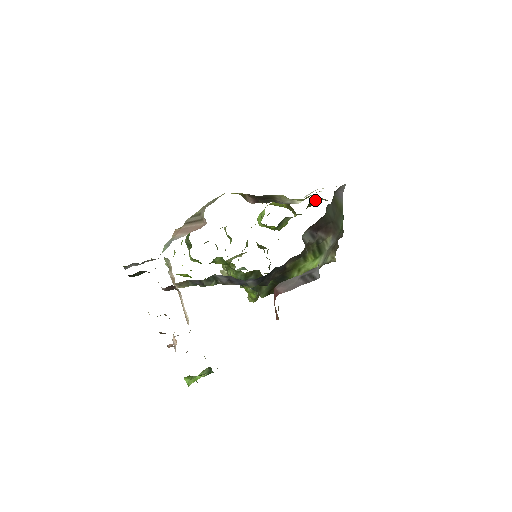
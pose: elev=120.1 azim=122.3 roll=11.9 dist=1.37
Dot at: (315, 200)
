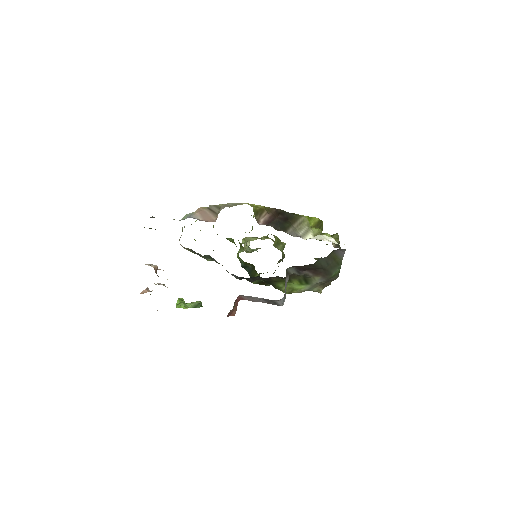
Dot at: (335, 237)
